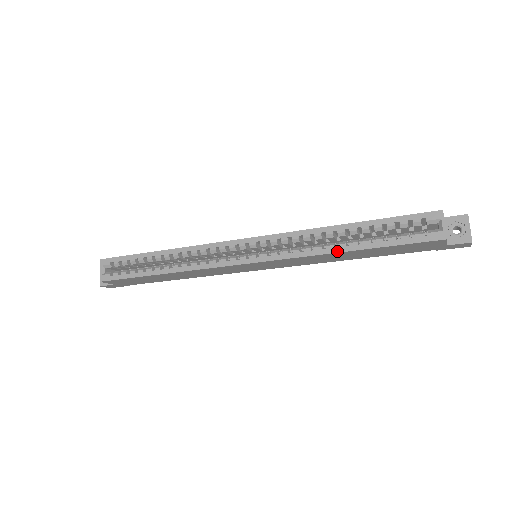
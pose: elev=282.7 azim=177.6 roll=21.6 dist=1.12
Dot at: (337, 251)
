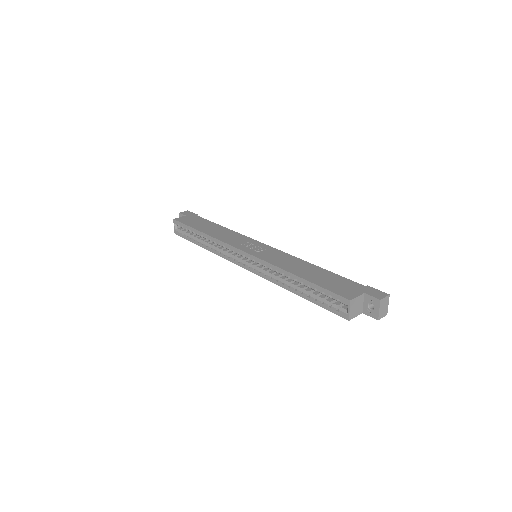
Dot at: (289, 290)
